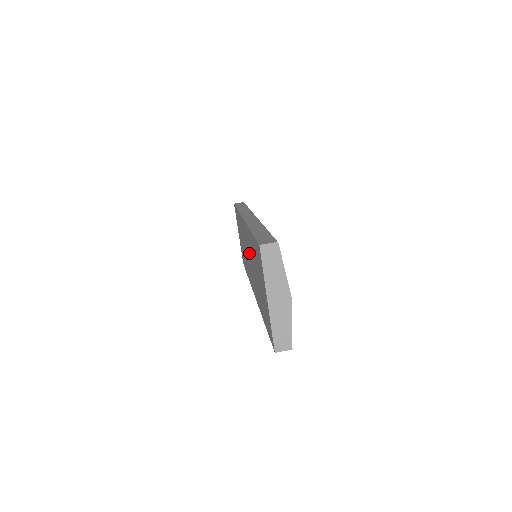
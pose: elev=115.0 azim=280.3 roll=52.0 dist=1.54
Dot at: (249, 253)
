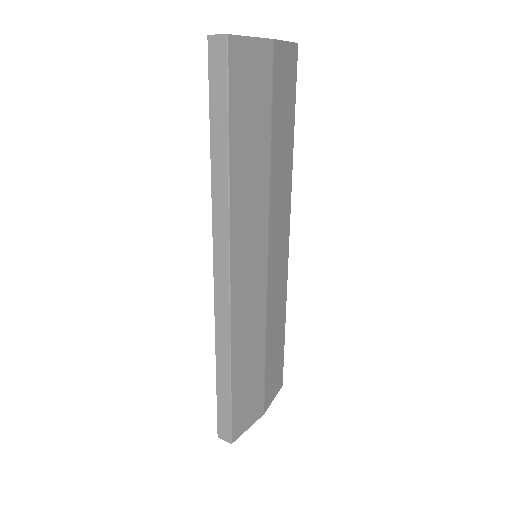
Dot at: occluded
